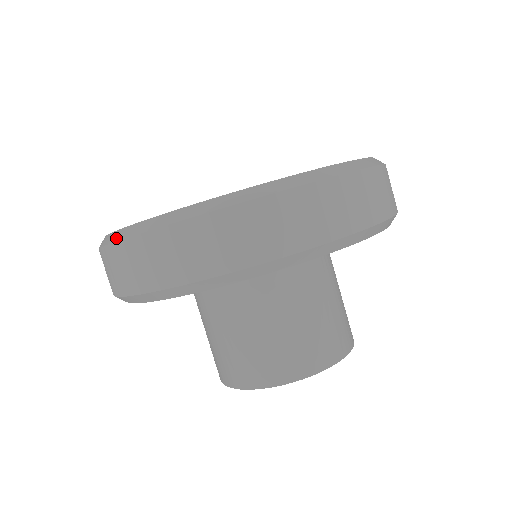
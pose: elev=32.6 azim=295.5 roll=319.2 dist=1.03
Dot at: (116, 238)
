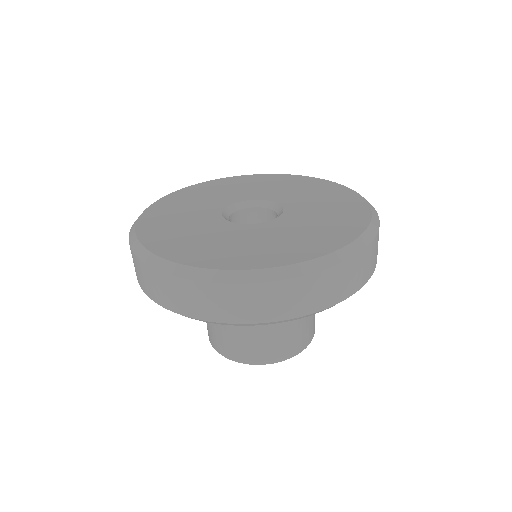
Dot at: (133, 225)
